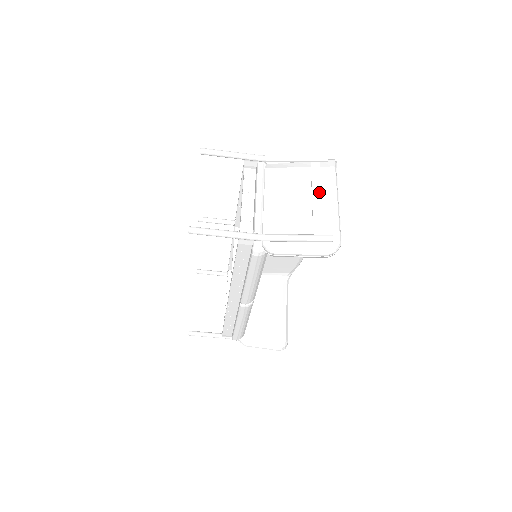
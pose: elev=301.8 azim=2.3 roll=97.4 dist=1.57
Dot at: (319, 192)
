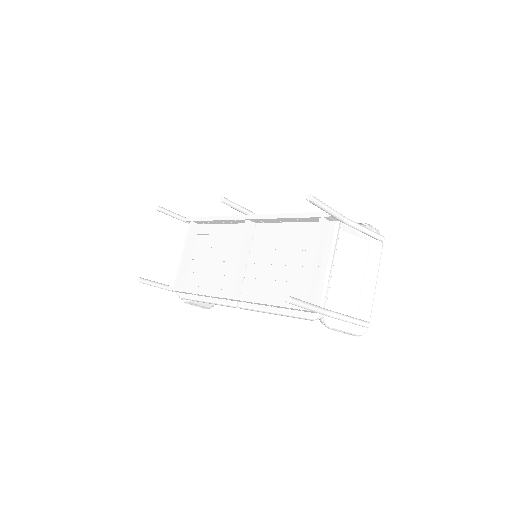
Dot at: (369, 273)
